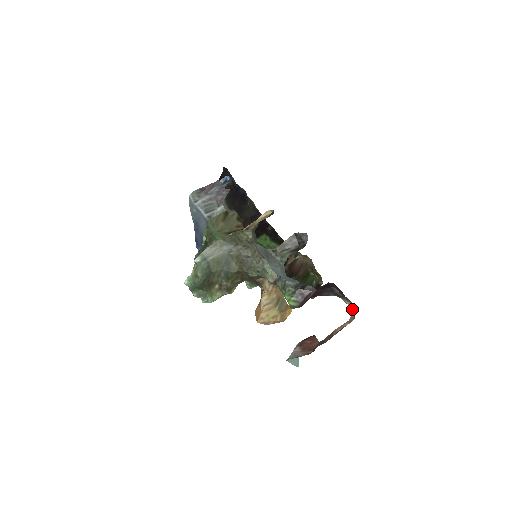
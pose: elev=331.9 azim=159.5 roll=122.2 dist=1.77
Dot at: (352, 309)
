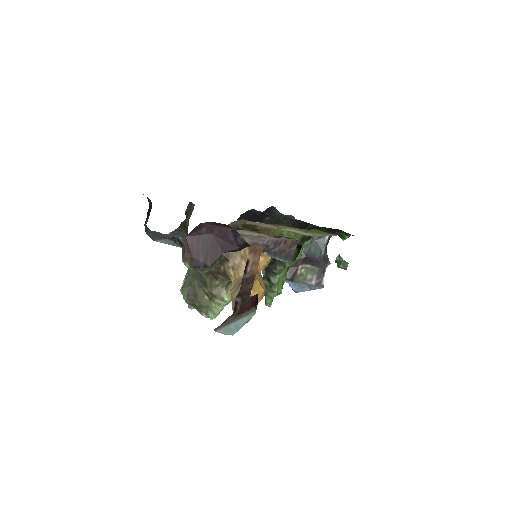
Dot at: (258, 237)
